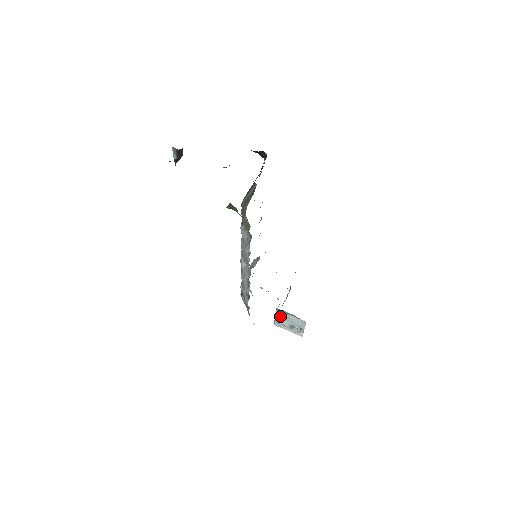
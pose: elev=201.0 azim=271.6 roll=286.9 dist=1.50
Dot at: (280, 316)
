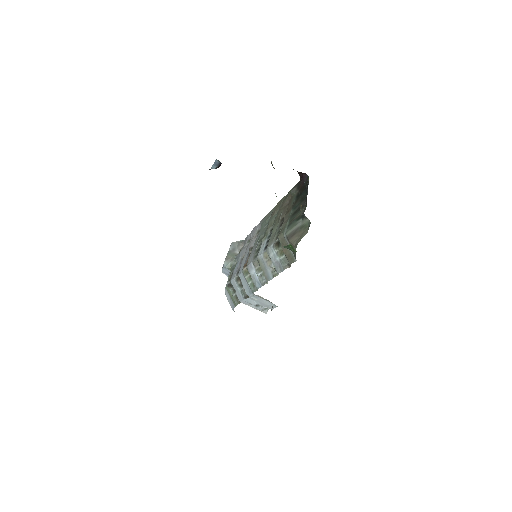
Dot at: (252, 298)
